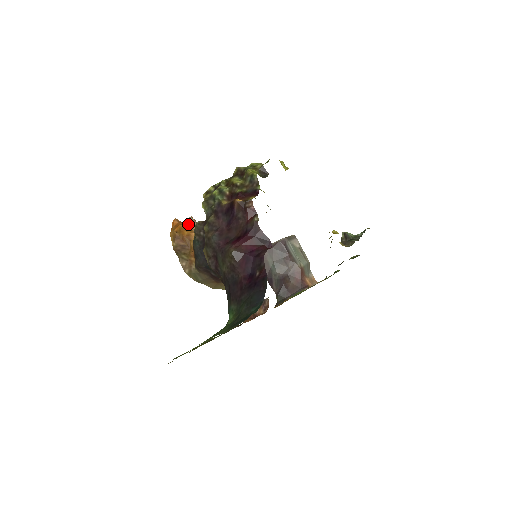
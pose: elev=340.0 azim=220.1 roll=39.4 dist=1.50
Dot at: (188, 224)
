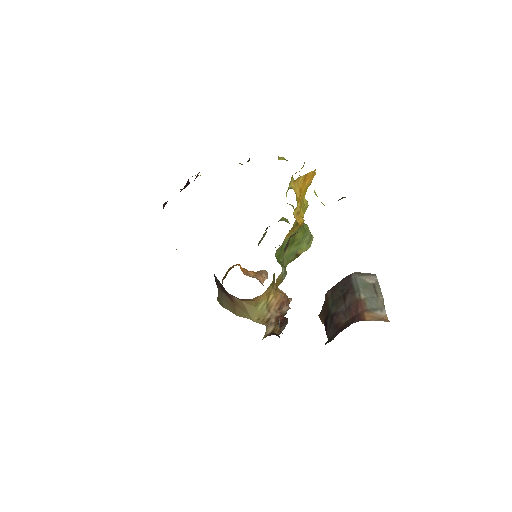
Dot at: (254, 272)
